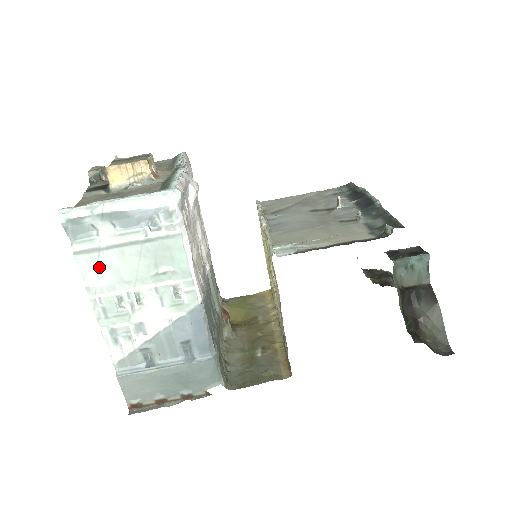
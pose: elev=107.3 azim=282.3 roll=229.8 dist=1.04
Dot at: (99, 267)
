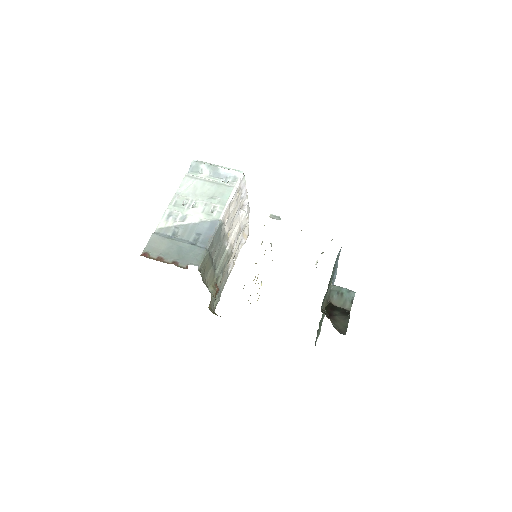
Dot at: (190, 185)
